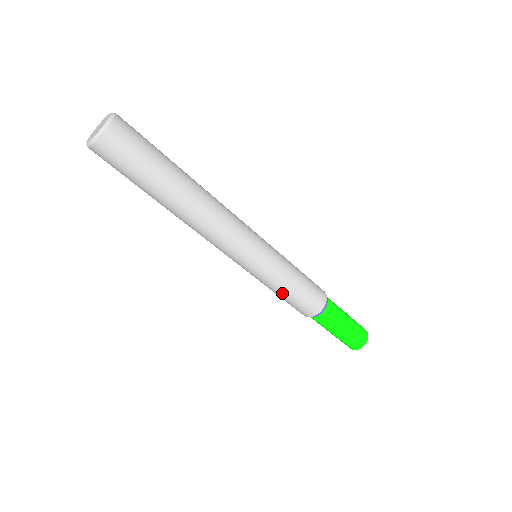
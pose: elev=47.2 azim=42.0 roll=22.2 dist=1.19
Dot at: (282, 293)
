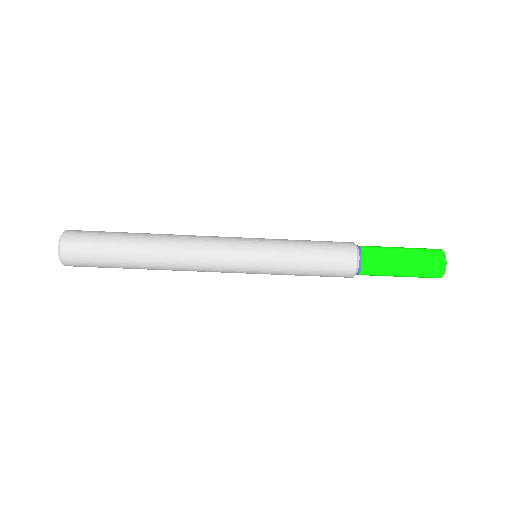
Dot at: (303, 267)
